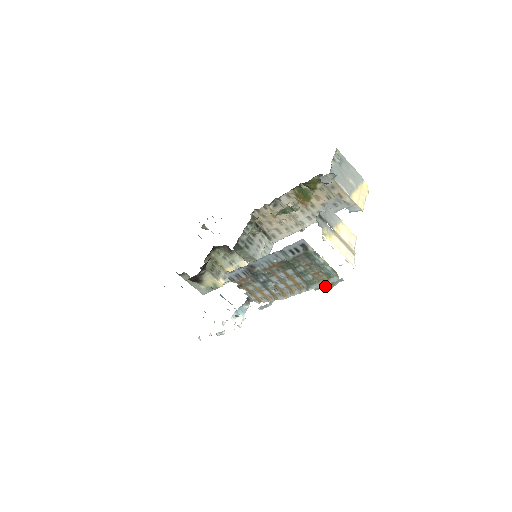
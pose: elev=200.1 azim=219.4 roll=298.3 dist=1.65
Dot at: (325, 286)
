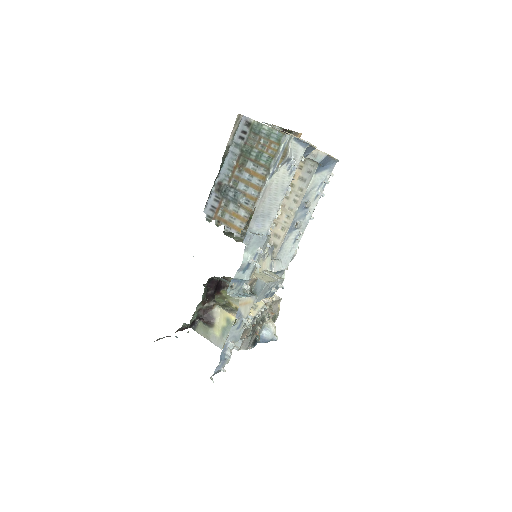
Dot at: (282, 158)
